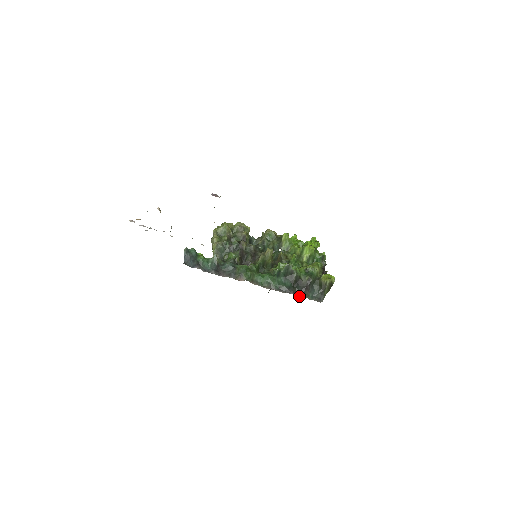
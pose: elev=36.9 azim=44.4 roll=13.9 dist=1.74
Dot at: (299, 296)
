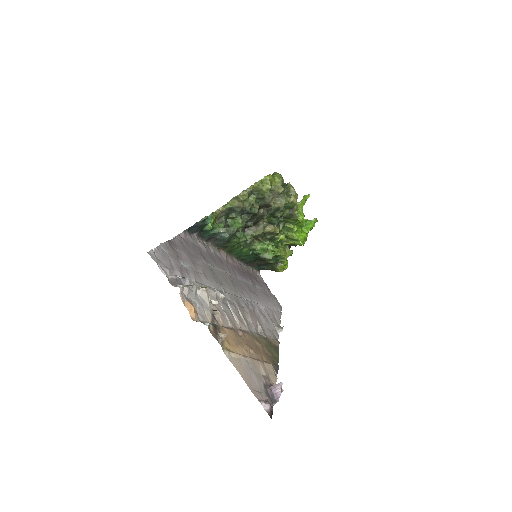
Dot at: (249, 266)
